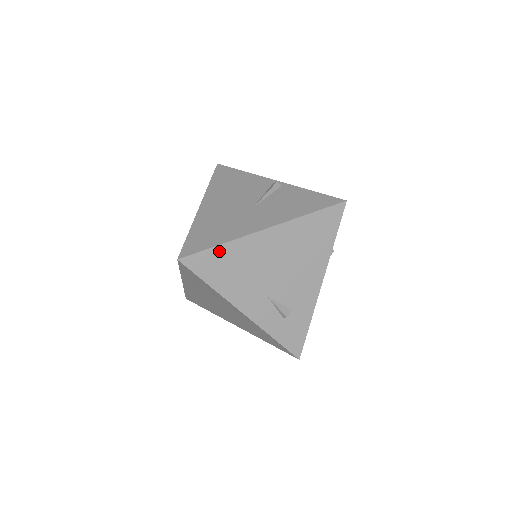
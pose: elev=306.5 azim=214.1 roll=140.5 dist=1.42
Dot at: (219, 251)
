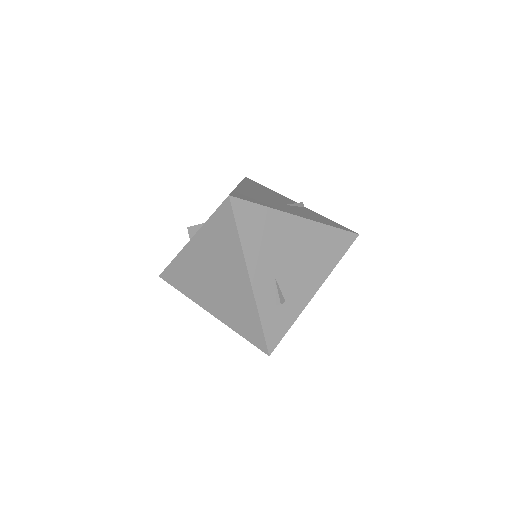
Dot at: (261, 211)
